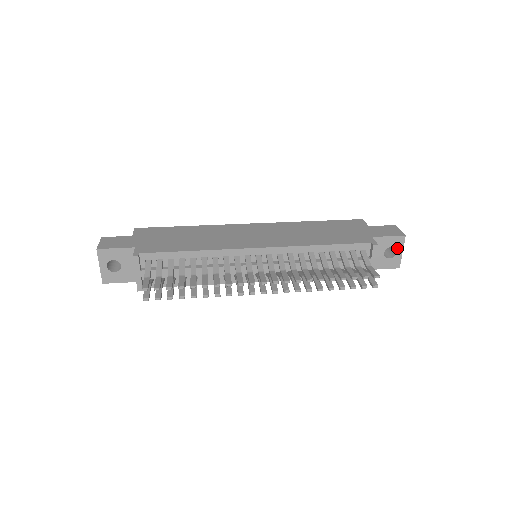
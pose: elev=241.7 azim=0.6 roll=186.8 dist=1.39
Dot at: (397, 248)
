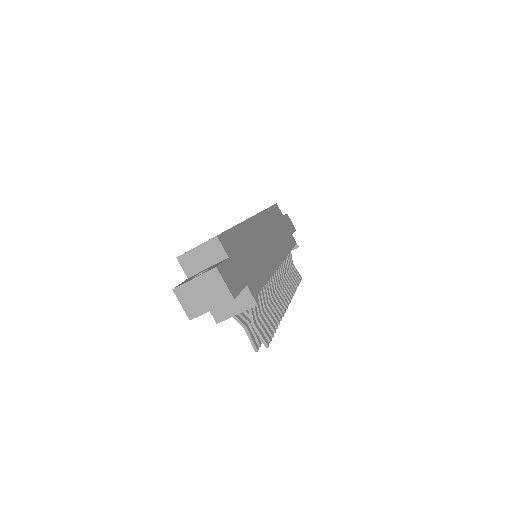
Dot at: occluded
